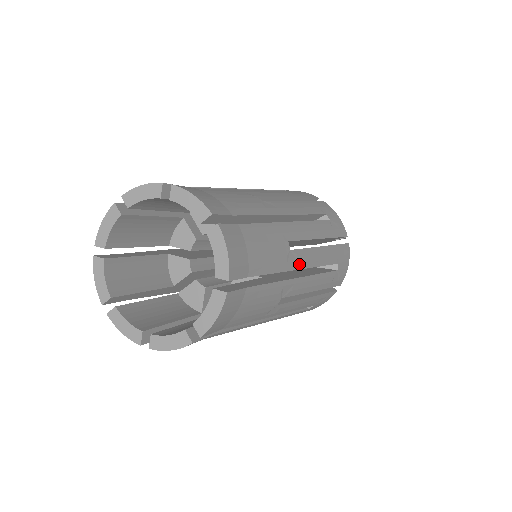
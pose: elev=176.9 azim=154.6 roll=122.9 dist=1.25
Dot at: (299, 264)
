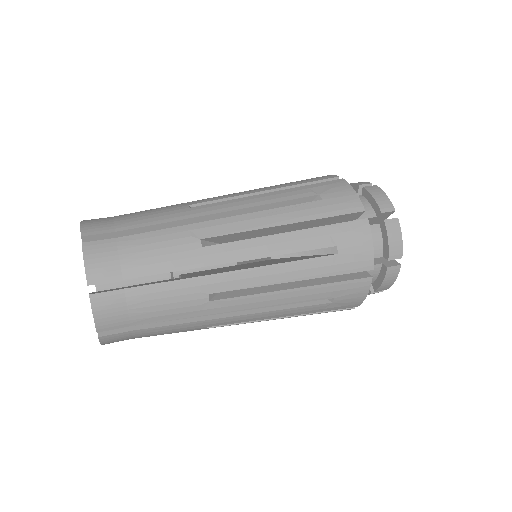
Dot at: occluded
